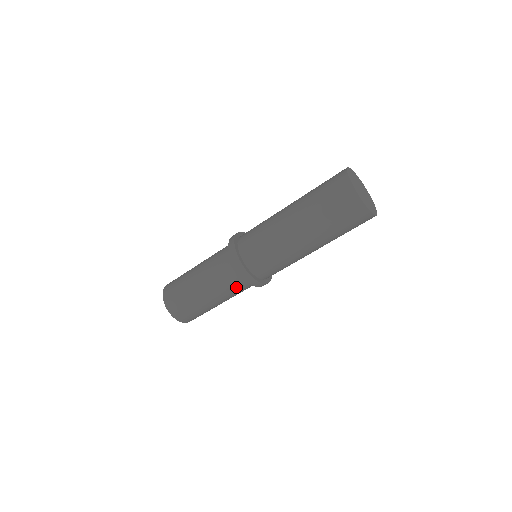
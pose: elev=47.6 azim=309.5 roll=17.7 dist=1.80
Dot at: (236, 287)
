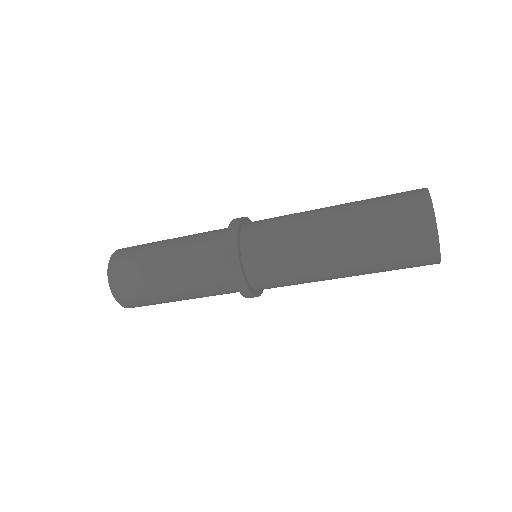
Dot at: (214, 284)
